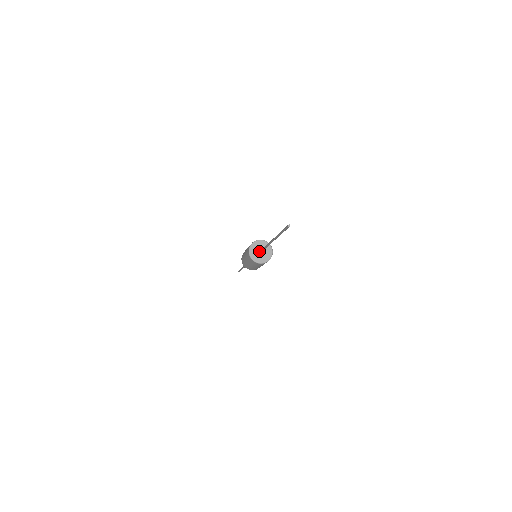
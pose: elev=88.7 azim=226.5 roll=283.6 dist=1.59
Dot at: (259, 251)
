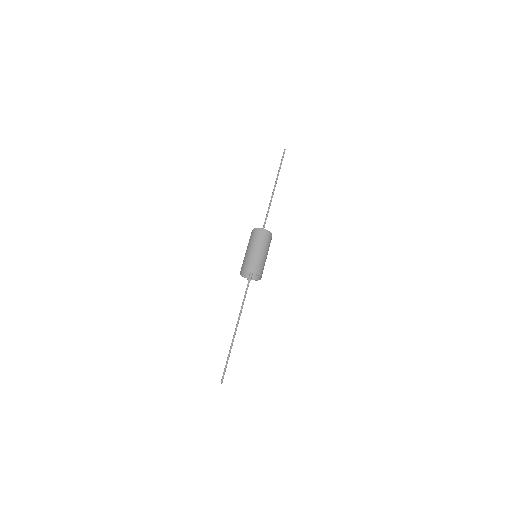
Dot at: occluded
